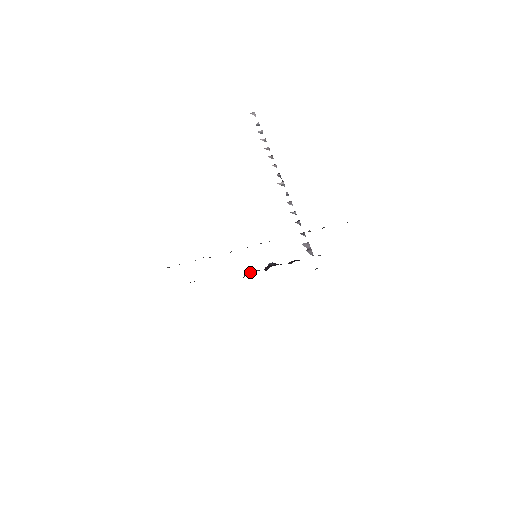
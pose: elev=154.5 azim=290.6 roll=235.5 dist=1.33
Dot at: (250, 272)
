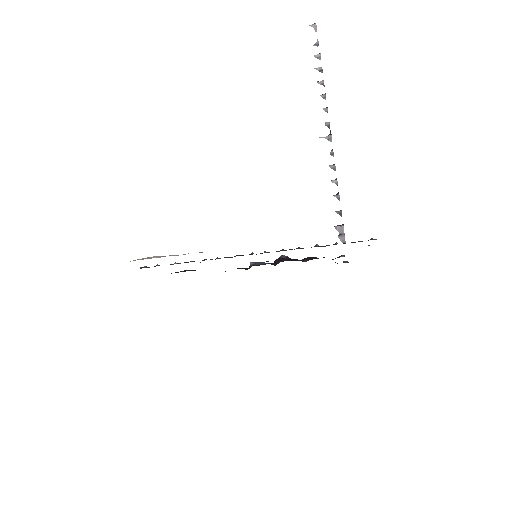
Dot at: (255, 264)
